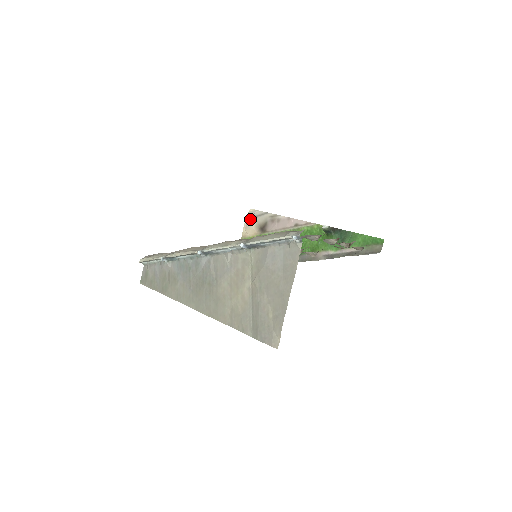
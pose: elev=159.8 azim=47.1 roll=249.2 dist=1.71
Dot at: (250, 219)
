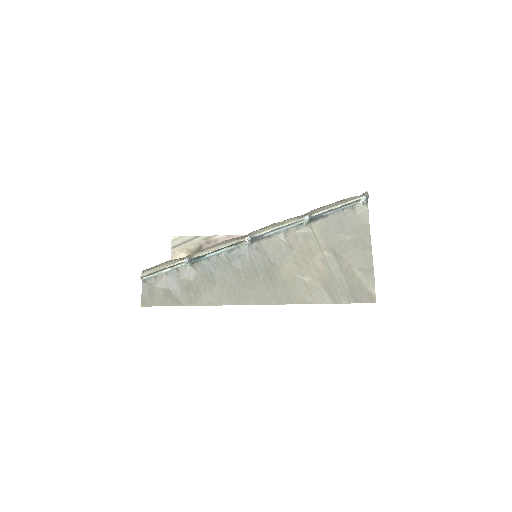
Dot at: (177, 246)
